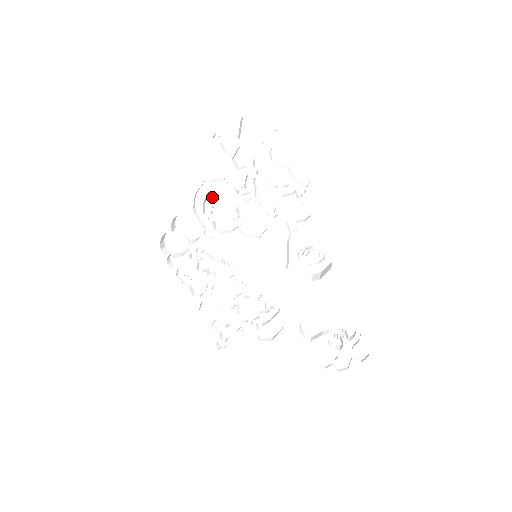
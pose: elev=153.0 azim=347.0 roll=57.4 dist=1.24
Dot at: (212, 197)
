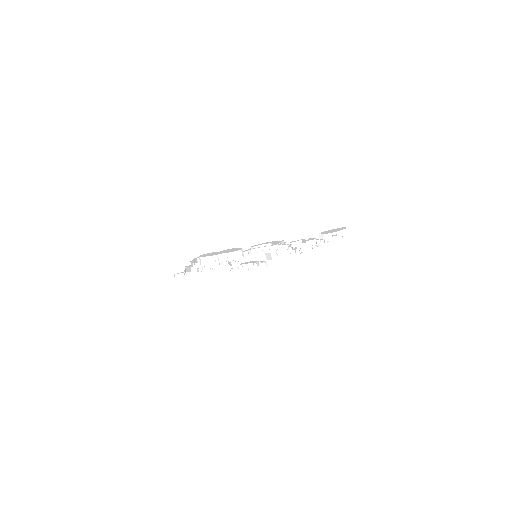
Dot at: (264, 243)
